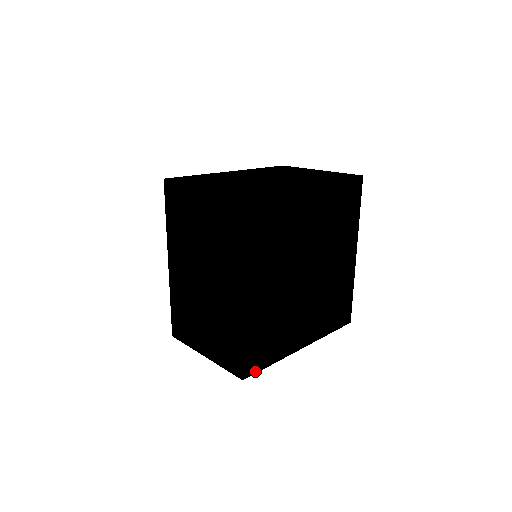
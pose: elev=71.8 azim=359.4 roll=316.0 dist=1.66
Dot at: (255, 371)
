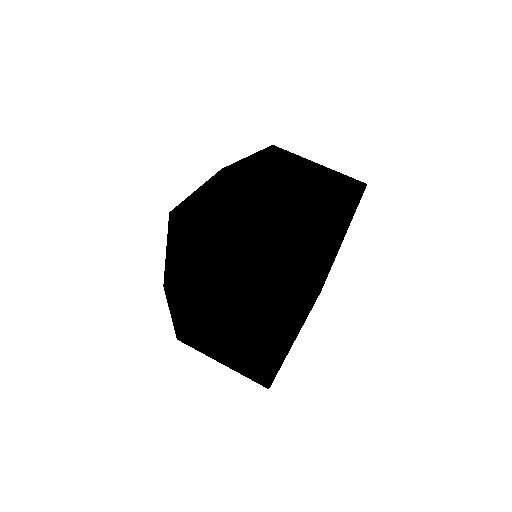
Dot at: occluded
